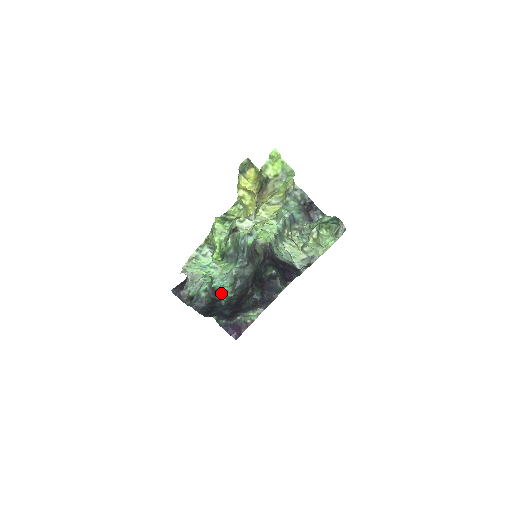
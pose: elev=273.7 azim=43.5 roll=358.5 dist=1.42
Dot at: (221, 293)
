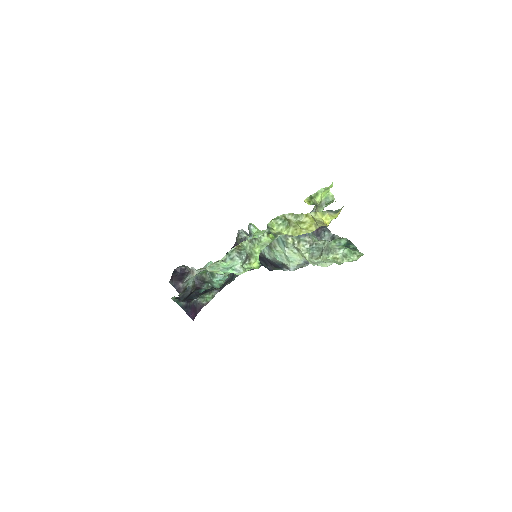
Dot at: (208, 283)
